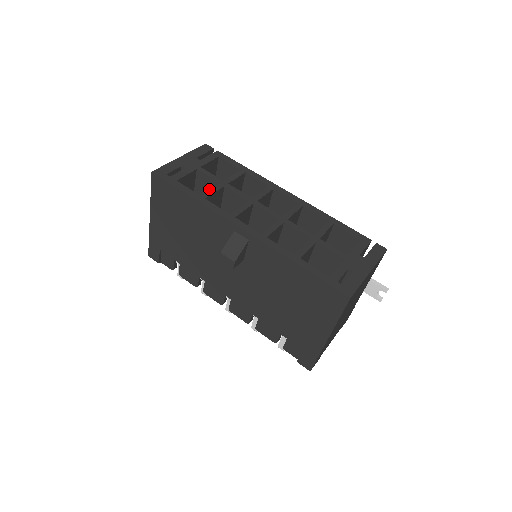
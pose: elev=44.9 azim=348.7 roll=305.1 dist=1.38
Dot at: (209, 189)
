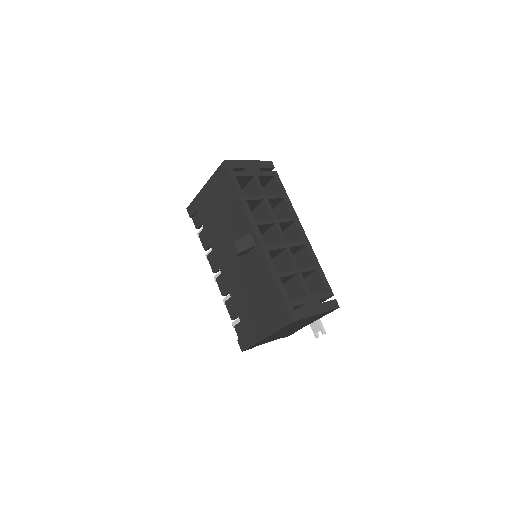
Dot at: (254, 194)
